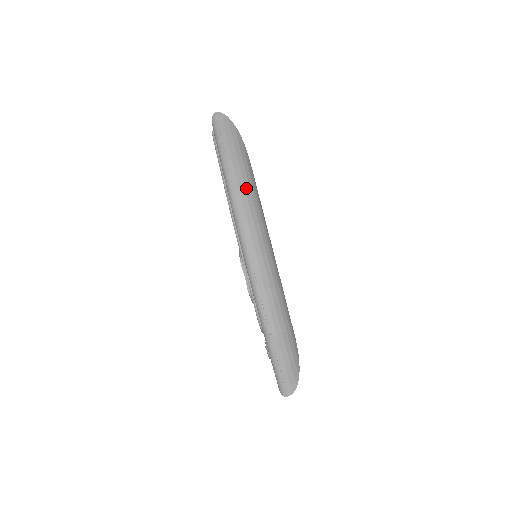
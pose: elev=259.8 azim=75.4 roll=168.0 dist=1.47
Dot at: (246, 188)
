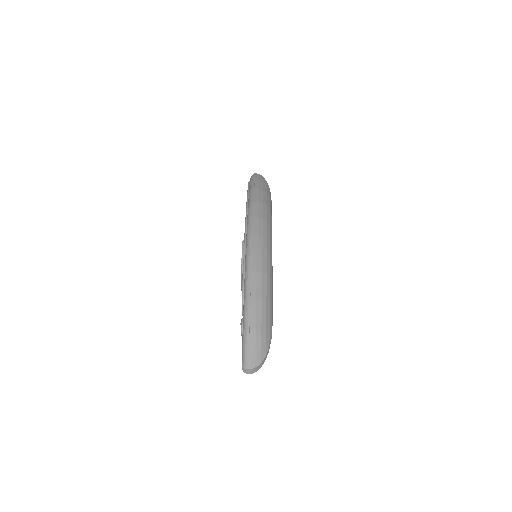
Dot at: (264, 202)
